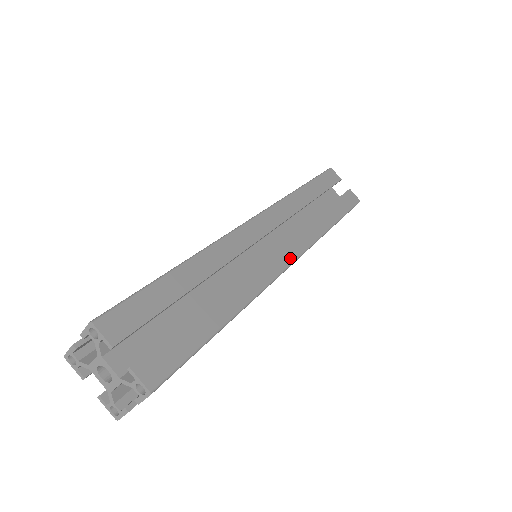
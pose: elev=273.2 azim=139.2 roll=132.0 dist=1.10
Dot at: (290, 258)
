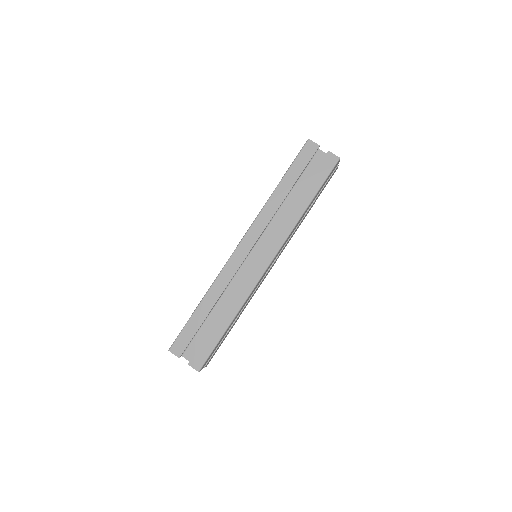
Dot at: (267, 262)
